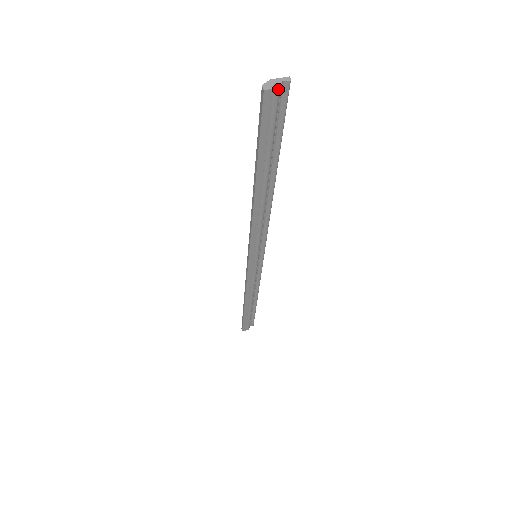
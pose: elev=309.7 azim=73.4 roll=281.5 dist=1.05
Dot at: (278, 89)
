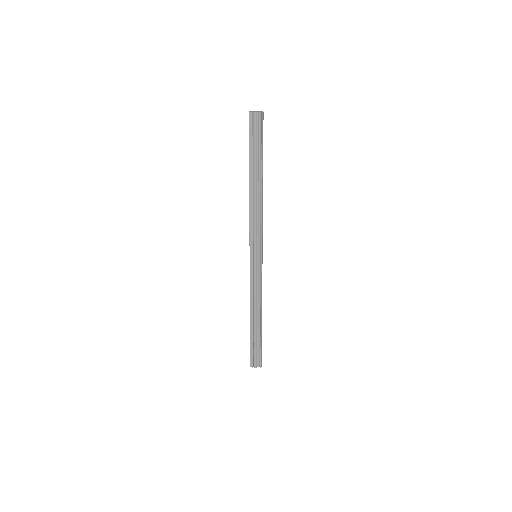
Dot at: (255, 113)
